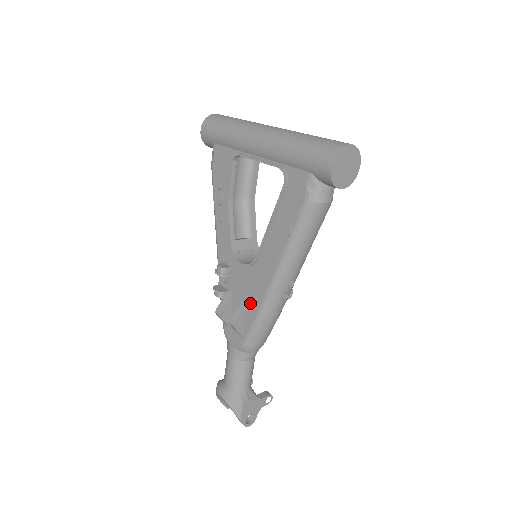
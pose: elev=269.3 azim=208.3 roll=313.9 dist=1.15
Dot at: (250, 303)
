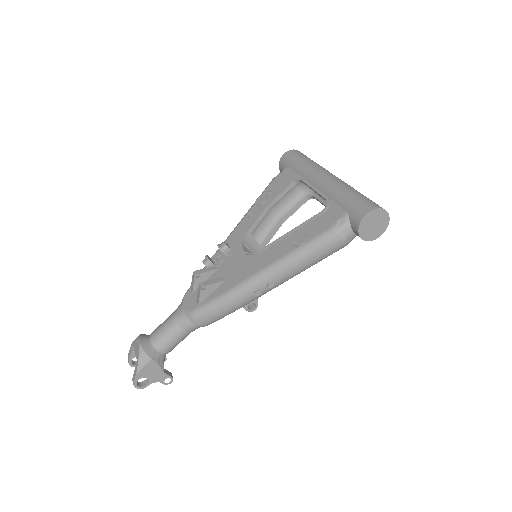
Dot at: (227, 281)
